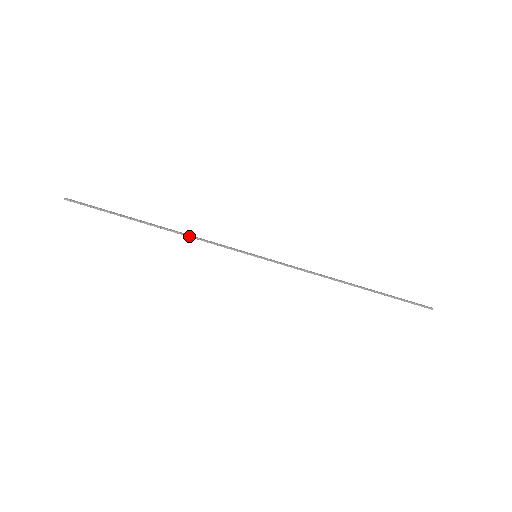
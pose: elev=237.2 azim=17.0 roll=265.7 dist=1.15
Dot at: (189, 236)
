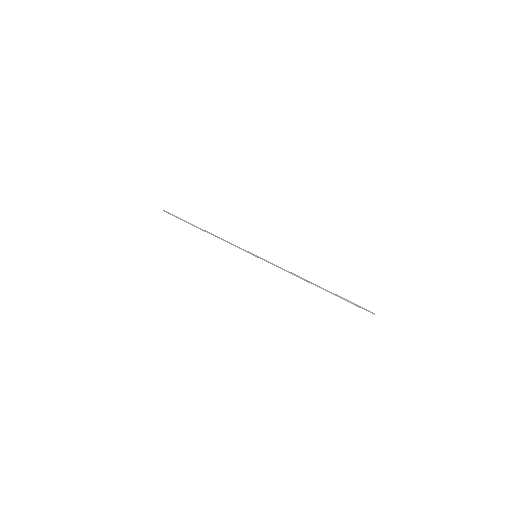
Dot at: occluded
